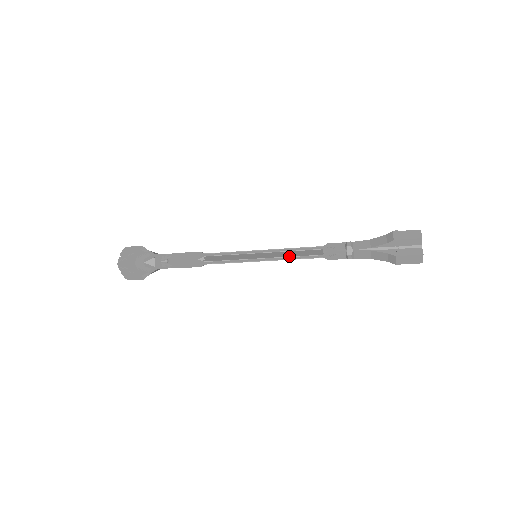
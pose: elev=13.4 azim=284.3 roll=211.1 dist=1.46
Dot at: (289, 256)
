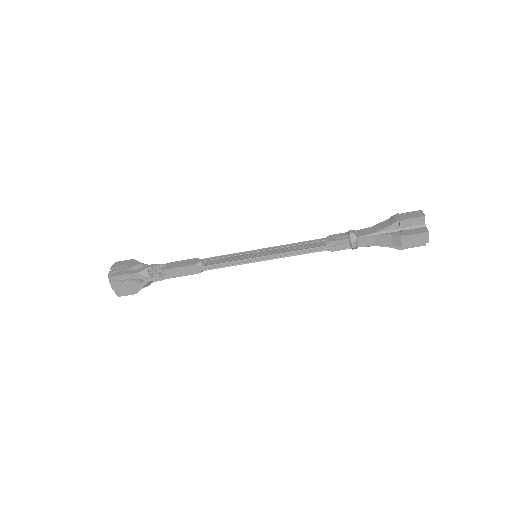
Dot at: (291, 251)
